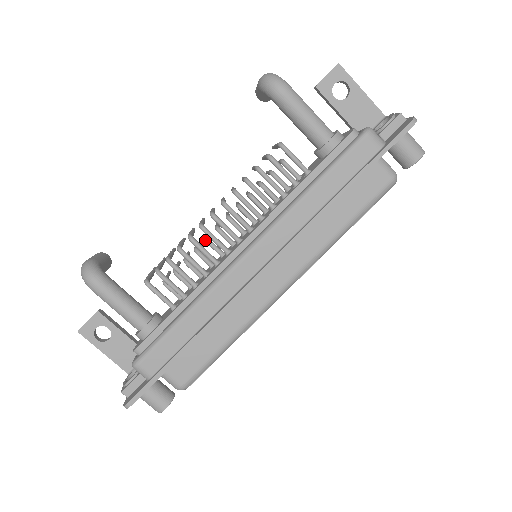
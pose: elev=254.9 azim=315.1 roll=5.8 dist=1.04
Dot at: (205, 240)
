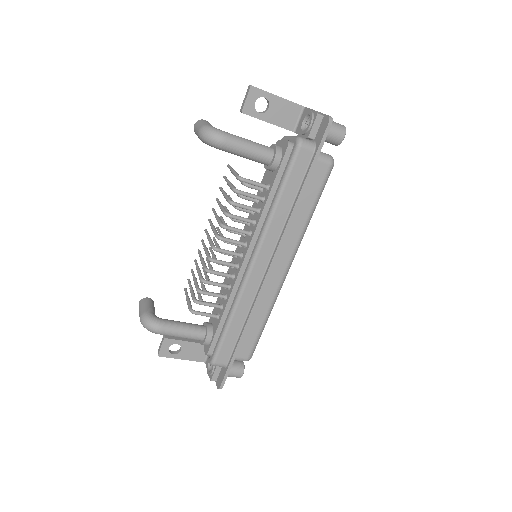
Dot at: occluded
